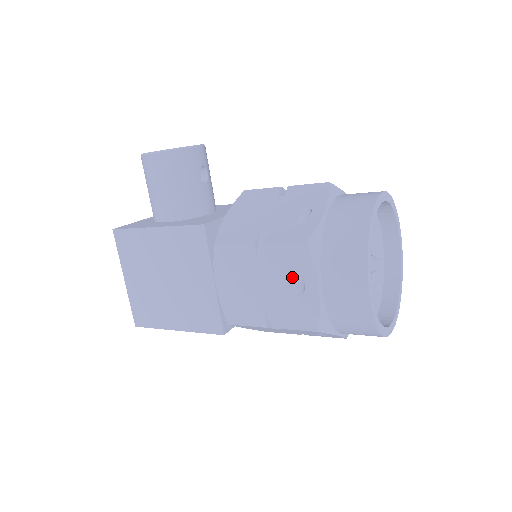
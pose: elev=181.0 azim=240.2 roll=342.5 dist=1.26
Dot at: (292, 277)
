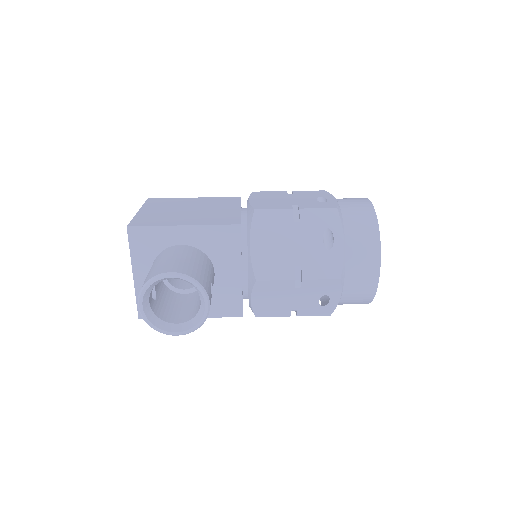
Dot at: occluded
